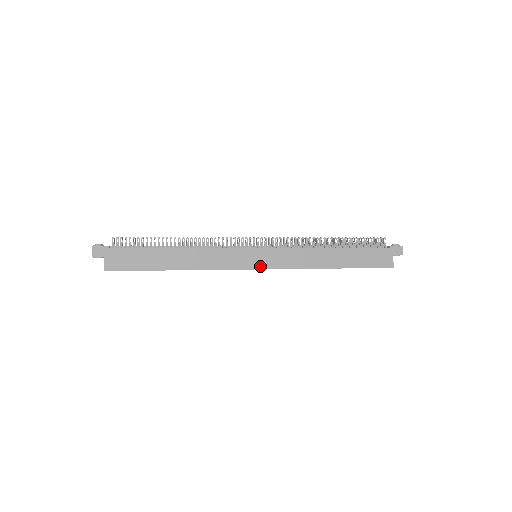
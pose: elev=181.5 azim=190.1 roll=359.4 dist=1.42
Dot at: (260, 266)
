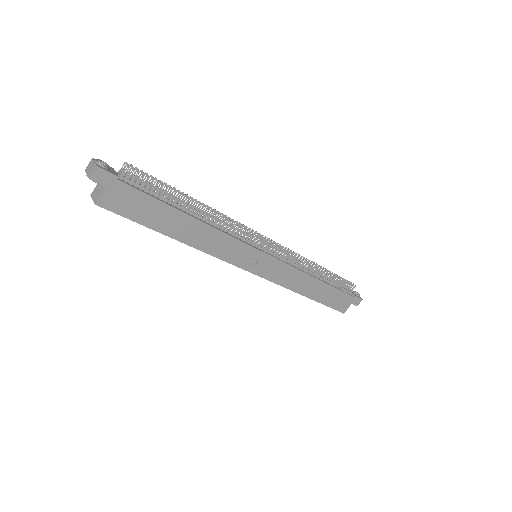
Dot at: (255, 271)
